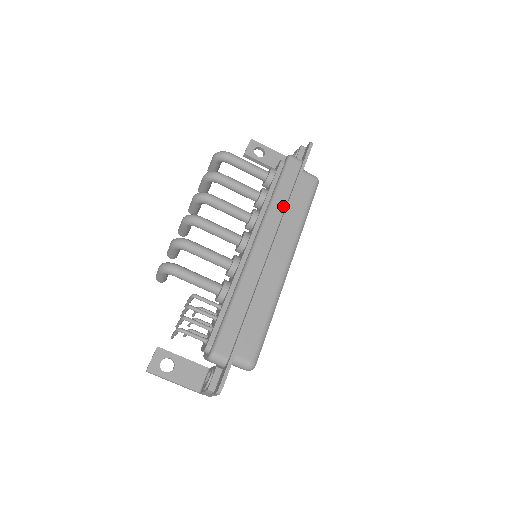
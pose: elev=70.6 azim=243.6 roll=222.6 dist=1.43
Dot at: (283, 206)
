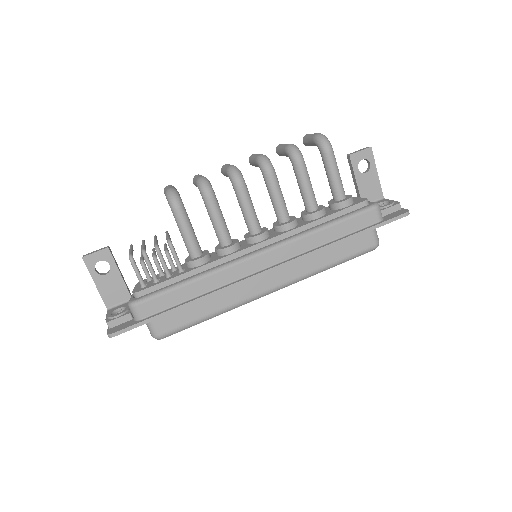
Dot at: (319, 243)
